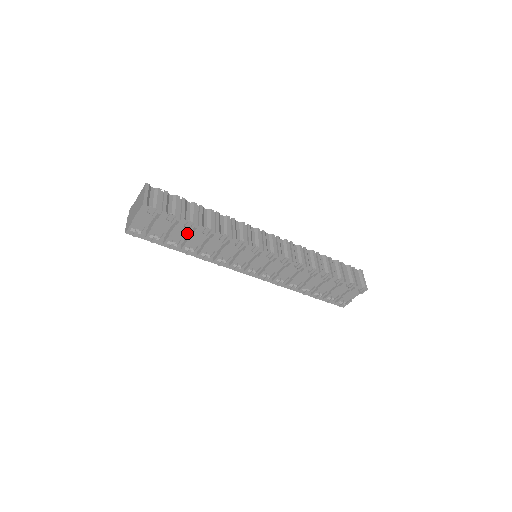
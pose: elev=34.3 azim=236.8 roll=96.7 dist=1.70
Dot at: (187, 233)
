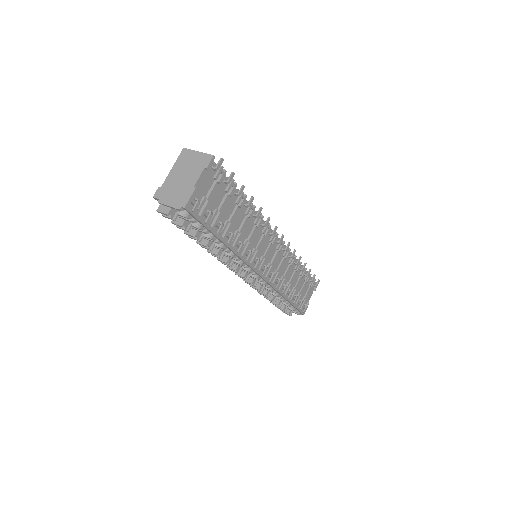
Dot at: (232, 209)
